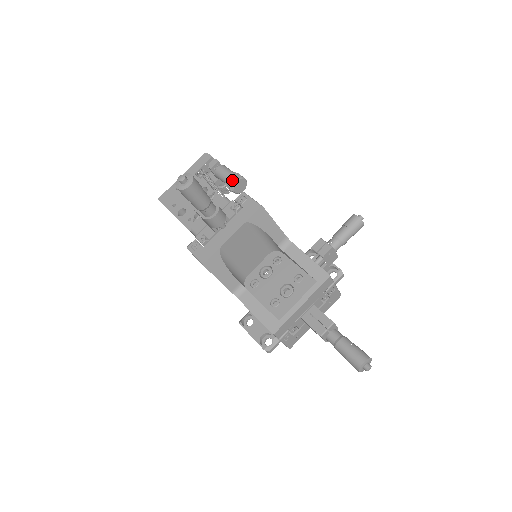
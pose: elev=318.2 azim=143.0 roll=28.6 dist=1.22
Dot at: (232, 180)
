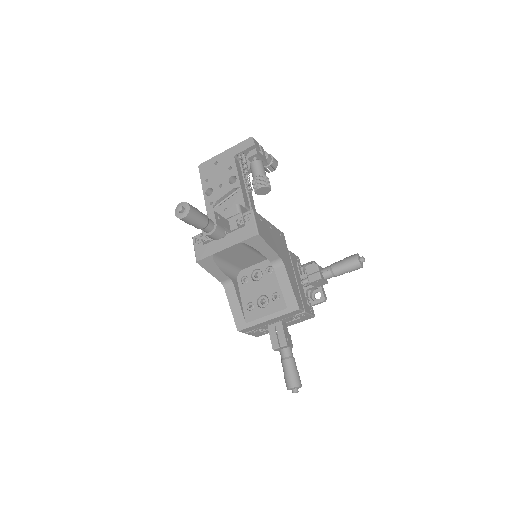
Dot at: (256, 184)
